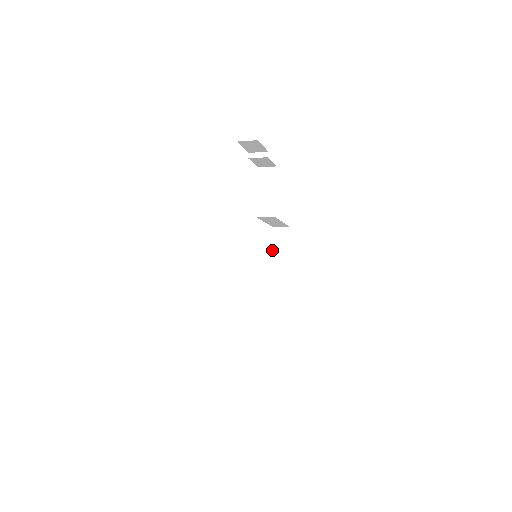
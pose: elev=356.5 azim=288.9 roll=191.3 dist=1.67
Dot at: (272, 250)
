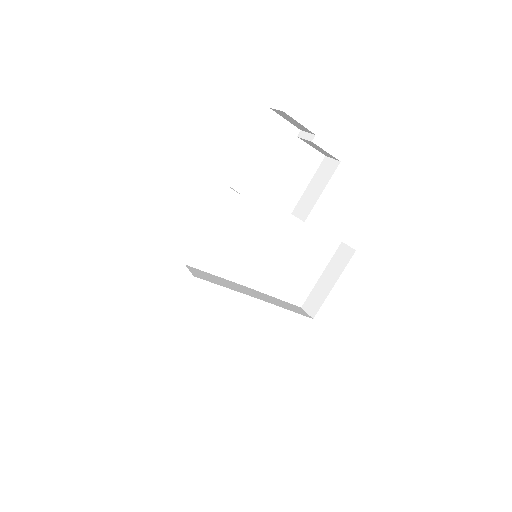
Dot at: (326, 268)
